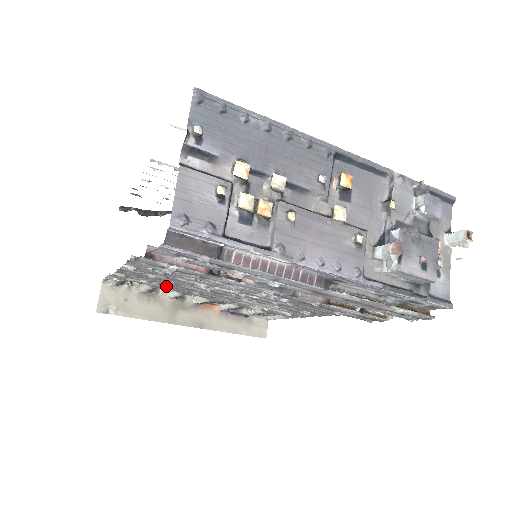
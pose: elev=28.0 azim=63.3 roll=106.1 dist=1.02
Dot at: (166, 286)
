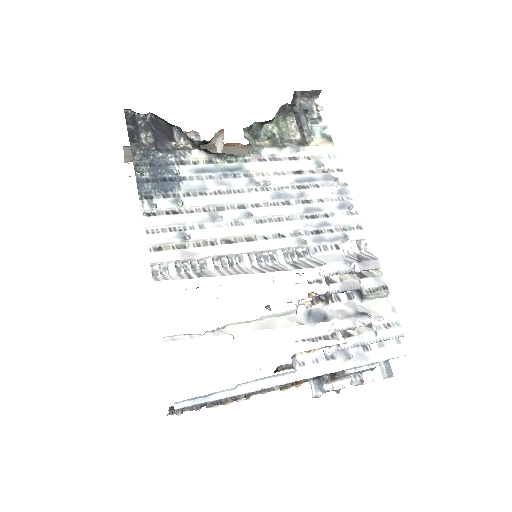
Dot at: occluded
